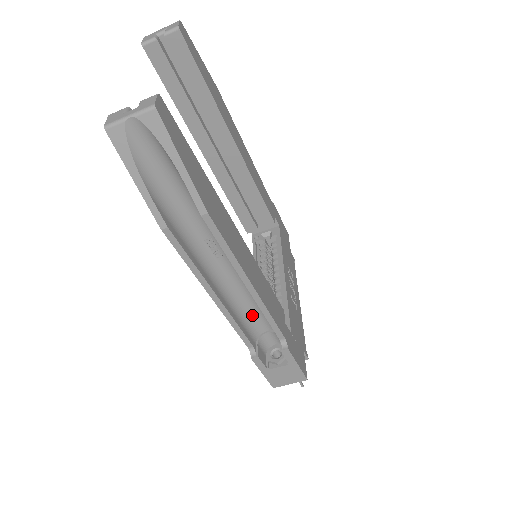
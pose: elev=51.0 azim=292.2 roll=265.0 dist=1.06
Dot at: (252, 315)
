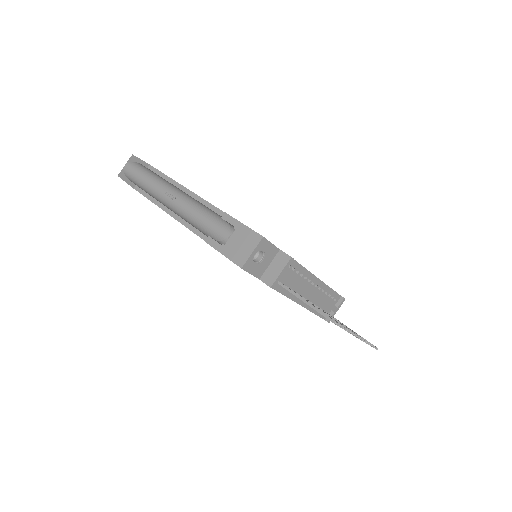
Dot at: (210, 229)
